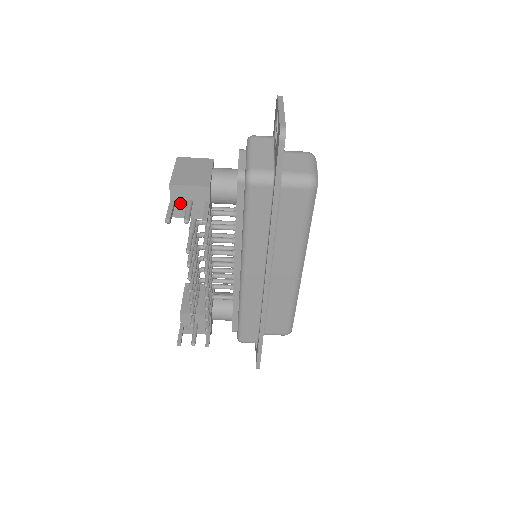
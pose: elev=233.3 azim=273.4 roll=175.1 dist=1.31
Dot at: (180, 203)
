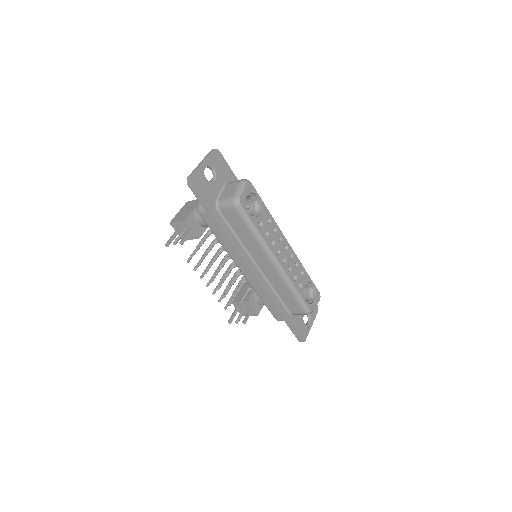
Dot at: occluded
